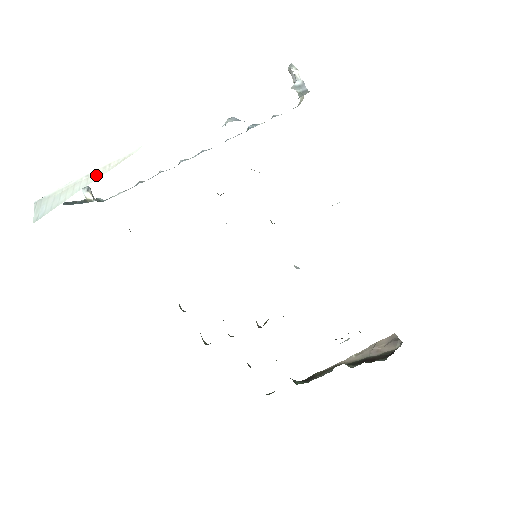
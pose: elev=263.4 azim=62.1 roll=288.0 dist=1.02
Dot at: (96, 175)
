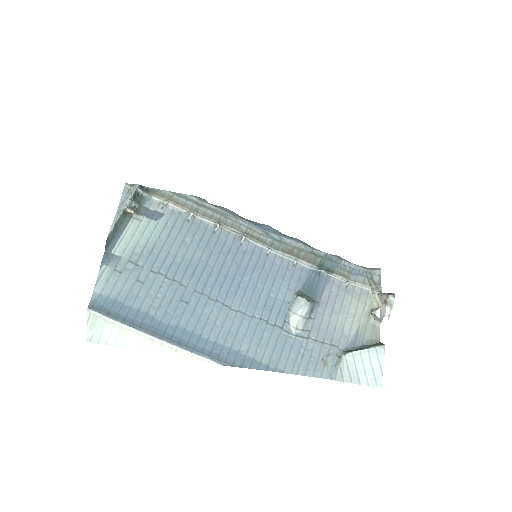
Dot at: (160, 349)
